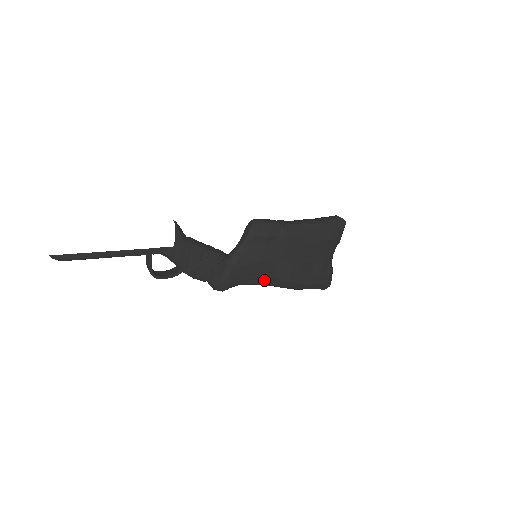
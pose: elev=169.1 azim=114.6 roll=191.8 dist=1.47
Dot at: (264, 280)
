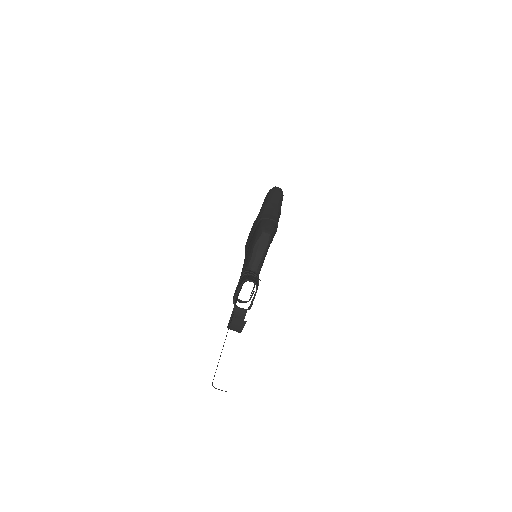
Dot at: occluded
